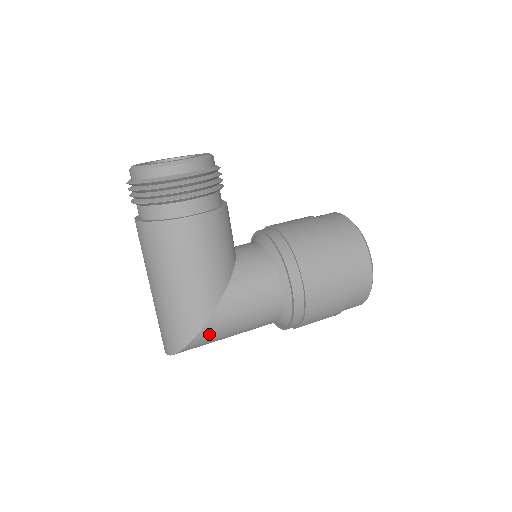
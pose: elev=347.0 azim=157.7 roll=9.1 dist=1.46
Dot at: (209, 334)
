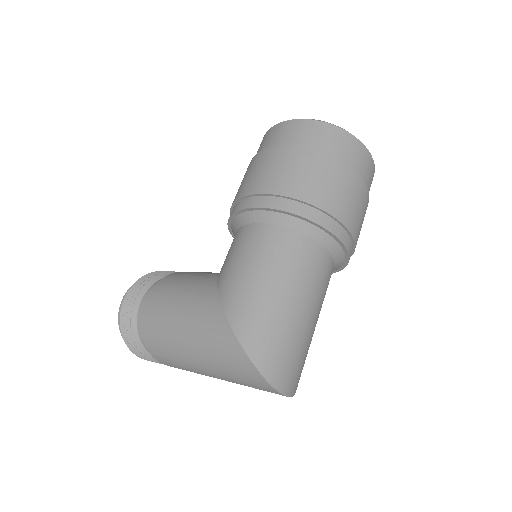
Dot at: (245, 317)
